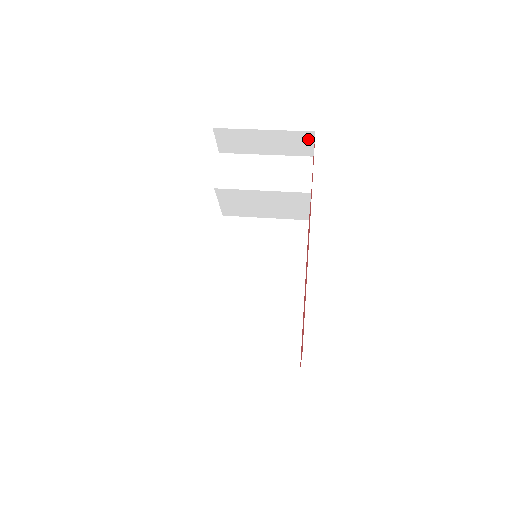
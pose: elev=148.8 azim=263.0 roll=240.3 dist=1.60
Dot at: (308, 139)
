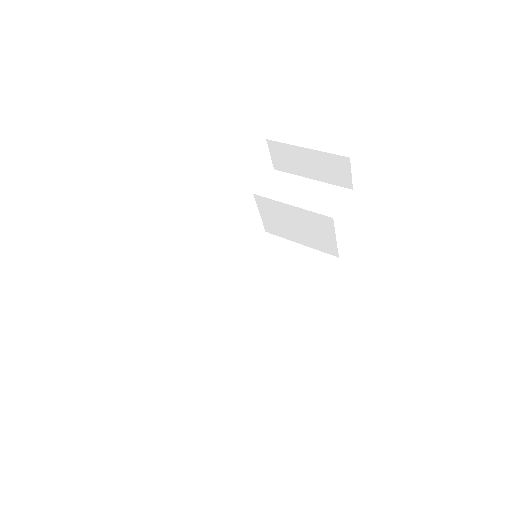
Dot at: (345, 166)
